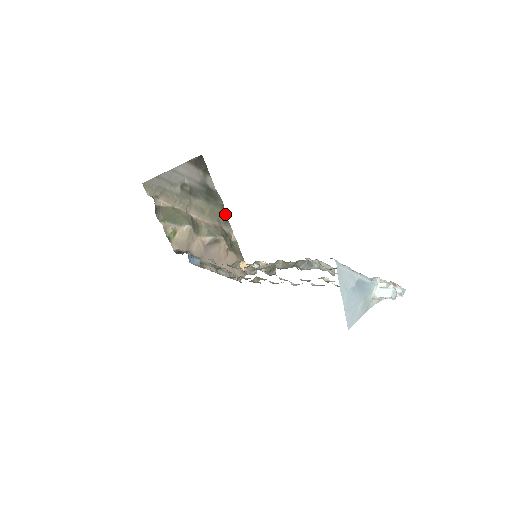
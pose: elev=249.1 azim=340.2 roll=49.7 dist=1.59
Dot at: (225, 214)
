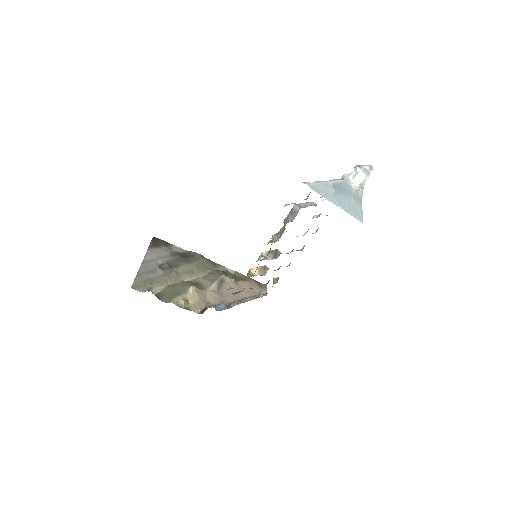
Dot at: (209, 261)
